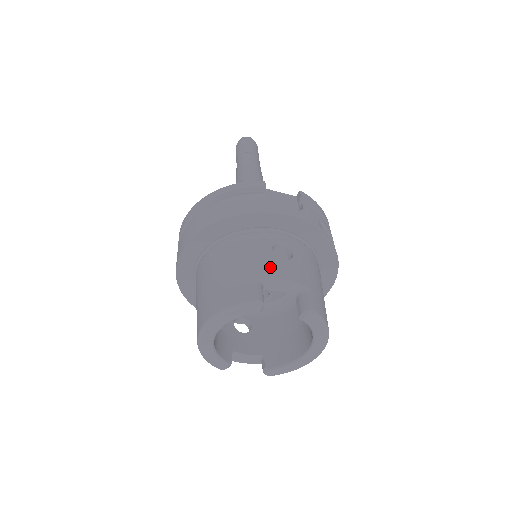
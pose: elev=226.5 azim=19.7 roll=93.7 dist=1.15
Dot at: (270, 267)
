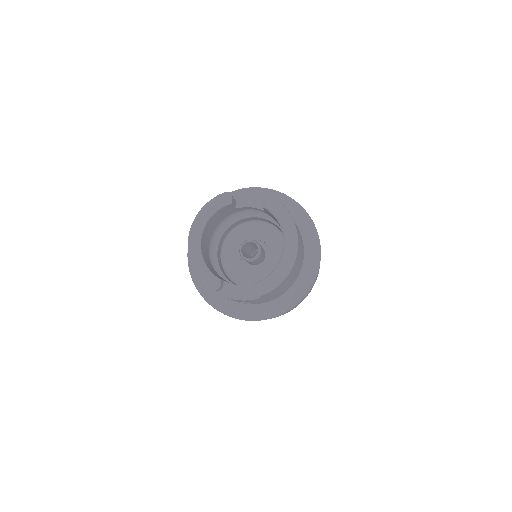
Dot at: occluded
